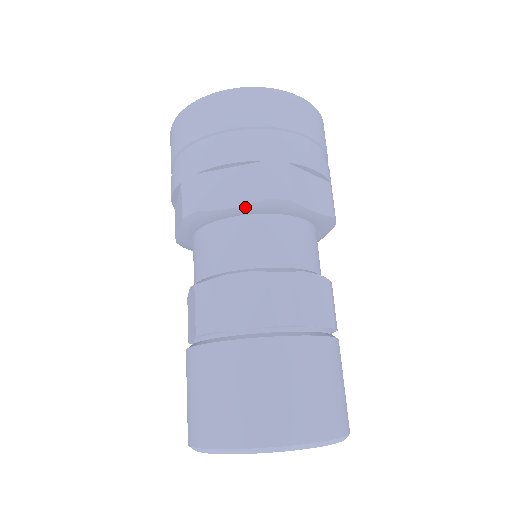
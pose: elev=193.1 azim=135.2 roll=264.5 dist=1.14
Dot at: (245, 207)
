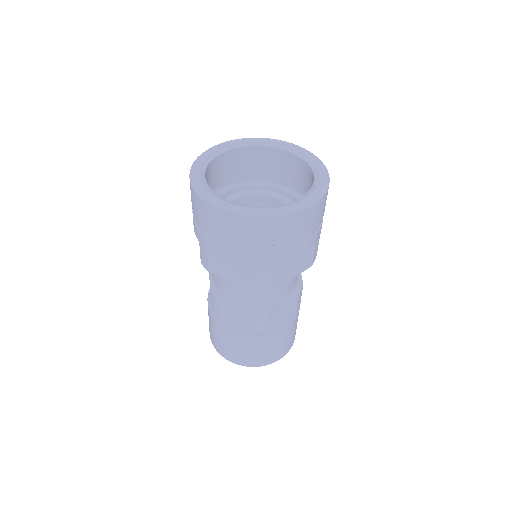
Dot at: (298, 273)
